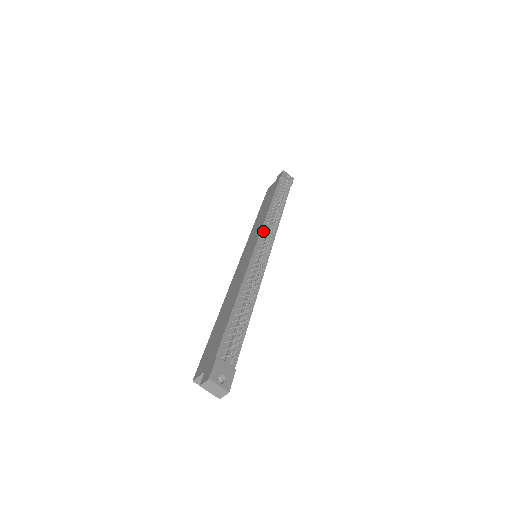
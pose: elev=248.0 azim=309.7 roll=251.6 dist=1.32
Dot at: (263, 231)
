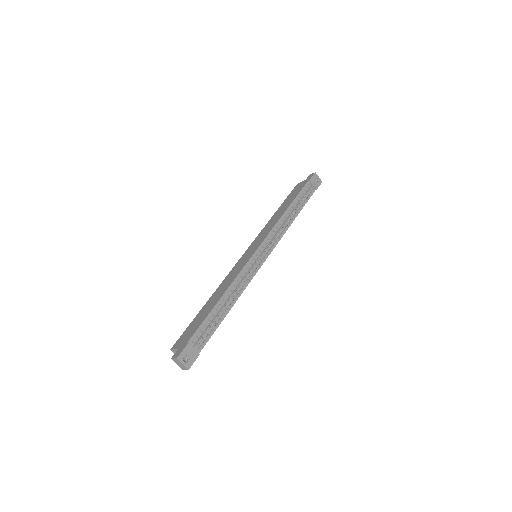
Dot at: (269, 236)
